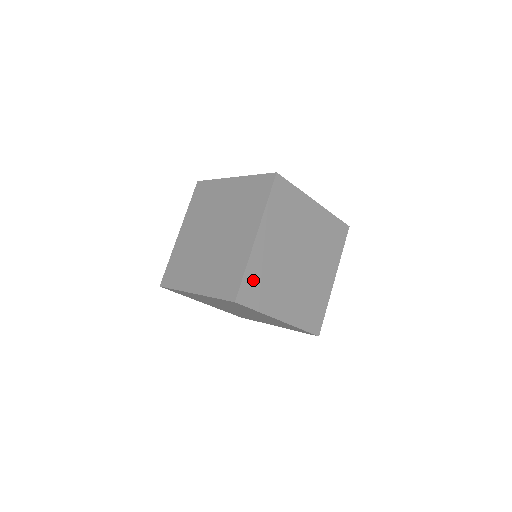
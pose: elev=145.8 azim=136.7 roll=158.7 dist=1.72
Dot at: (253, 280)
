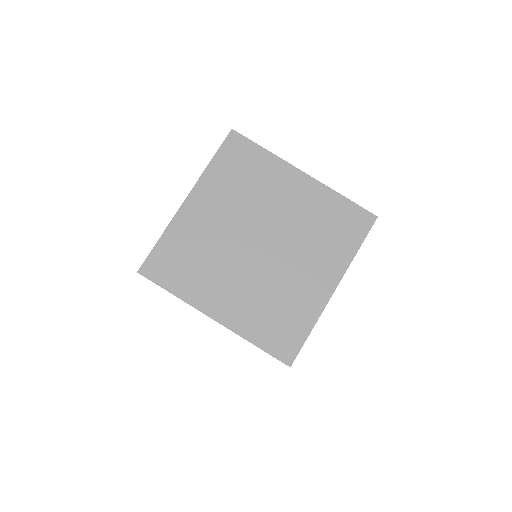
Dot at: (172, 252)
